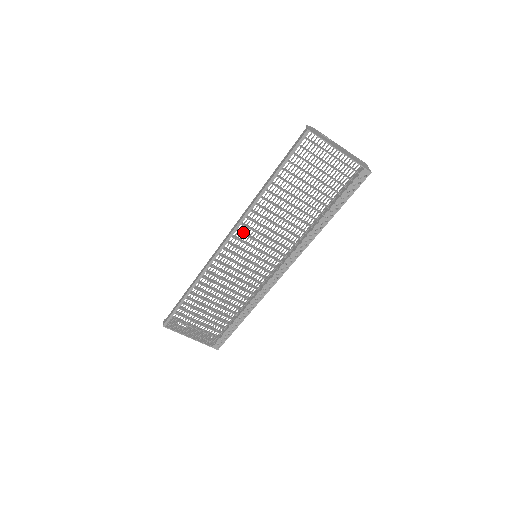
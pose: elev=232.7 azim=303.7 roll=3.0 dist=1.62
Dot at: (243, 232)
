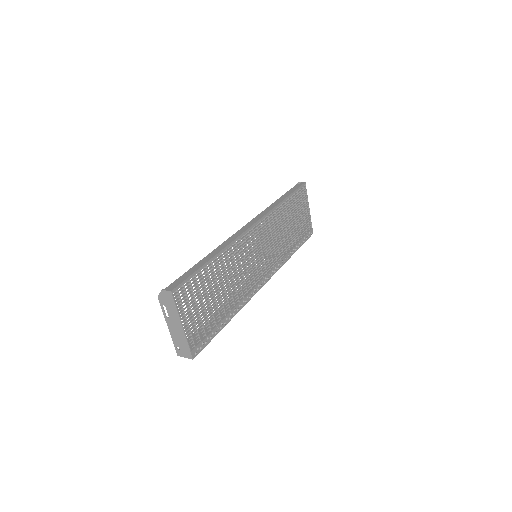
Dot at: occluded
